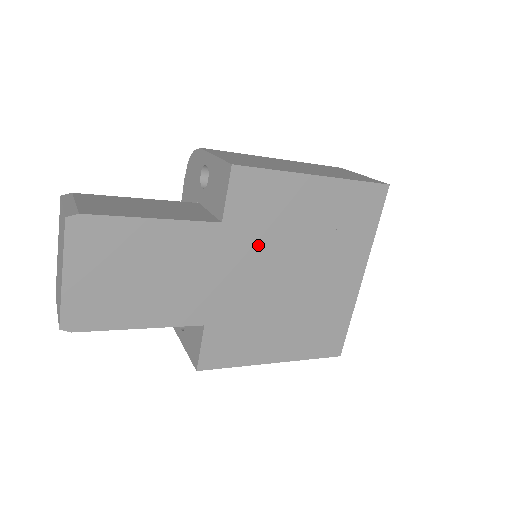
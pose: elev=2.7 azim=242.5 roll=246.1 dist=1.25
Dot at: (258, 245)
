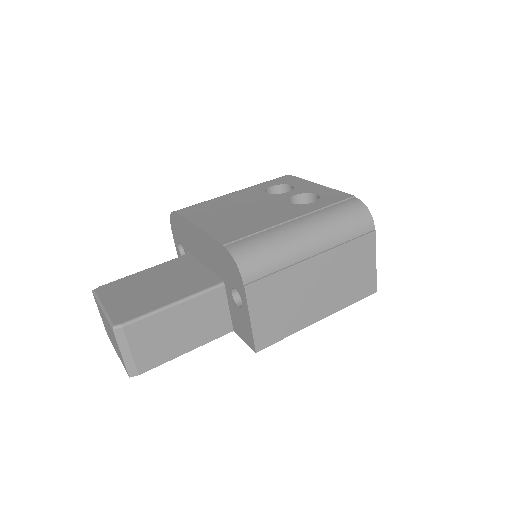
Dot at: occluded
